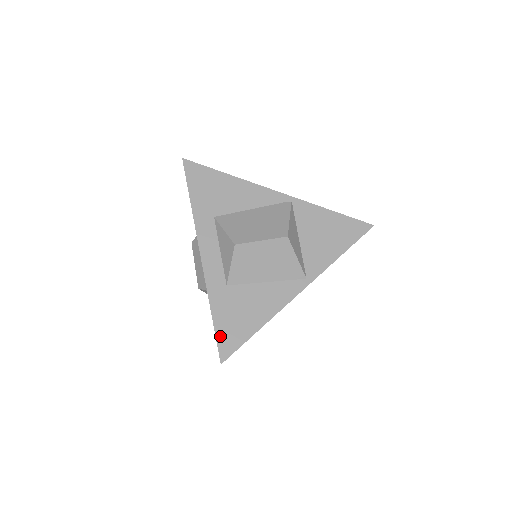
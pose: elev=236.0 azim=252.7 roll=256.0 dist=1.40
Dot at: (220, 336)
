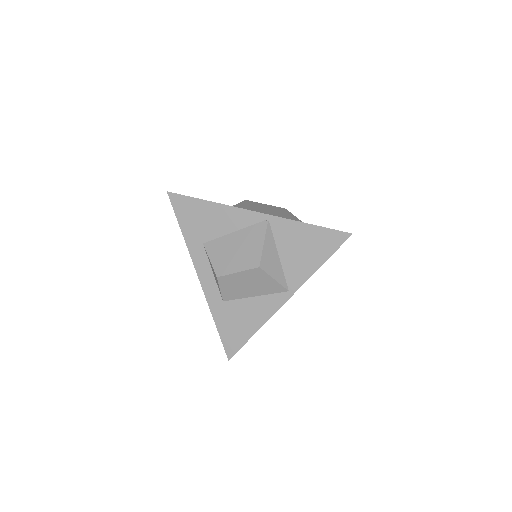
Dot at: (224, 340)
